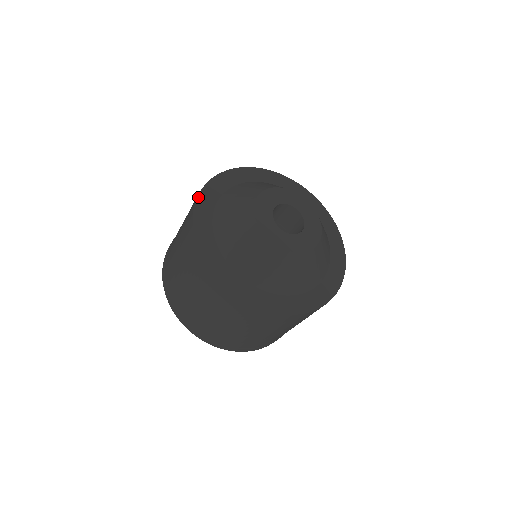
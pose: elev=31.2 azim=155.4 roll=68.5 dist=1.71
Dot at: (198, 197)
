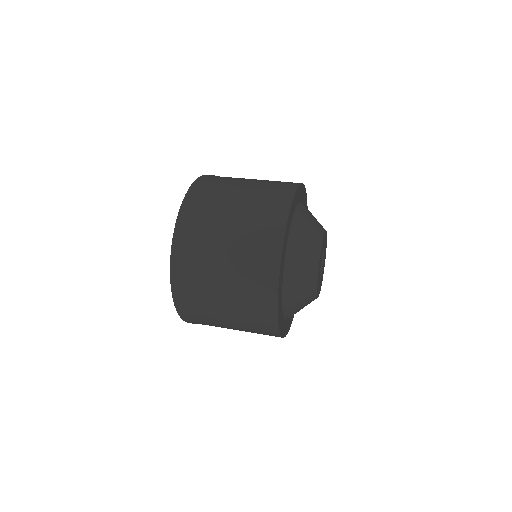
Dot at: (279, 326)
